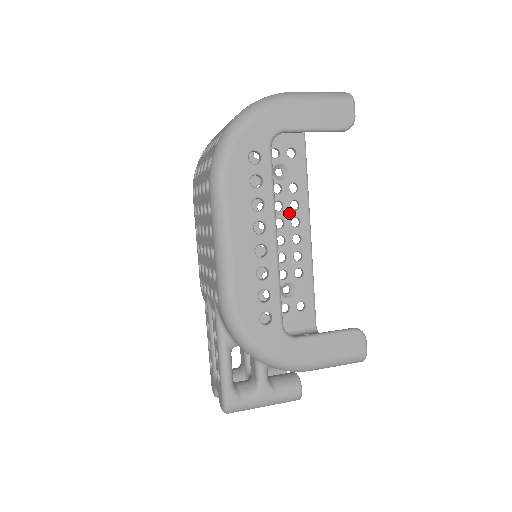
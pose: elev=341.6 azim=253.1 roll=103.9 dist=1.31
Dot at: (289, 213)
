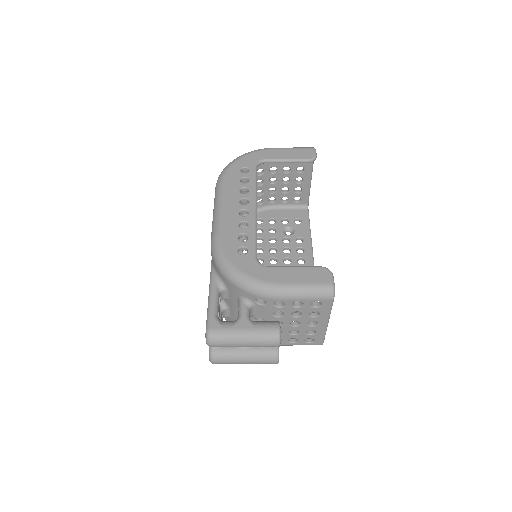
Dot at: (295, 255)
